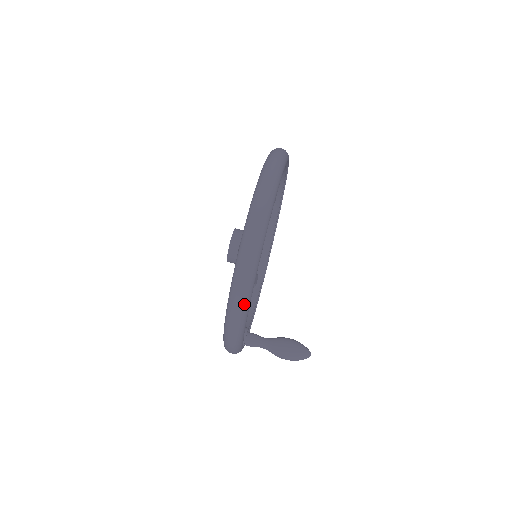
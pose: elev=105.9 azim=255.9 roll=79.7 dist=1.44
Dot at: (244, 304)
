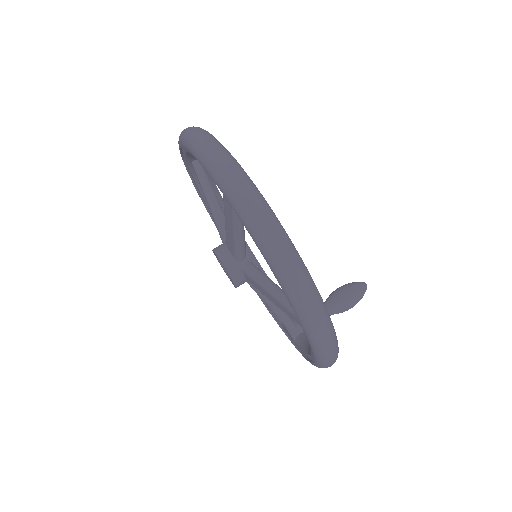
Dot at: (337, 353)
